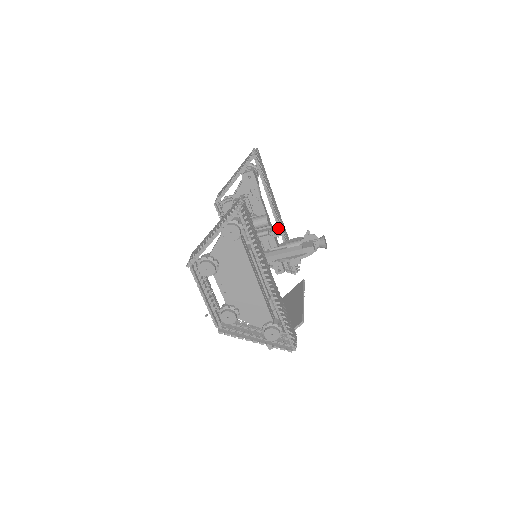
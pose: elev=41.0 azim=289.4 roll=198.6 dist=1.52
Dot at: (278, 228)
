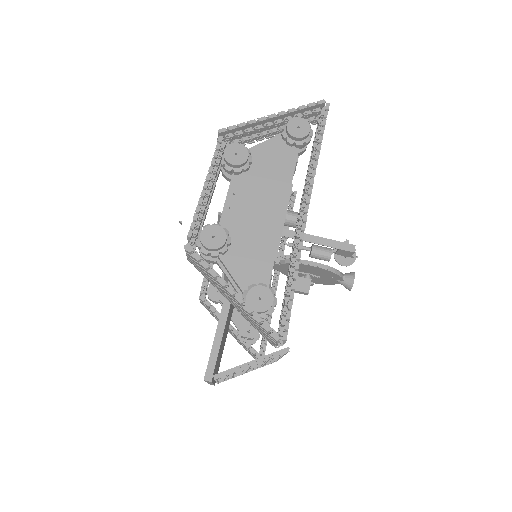
Dot at: occluded
